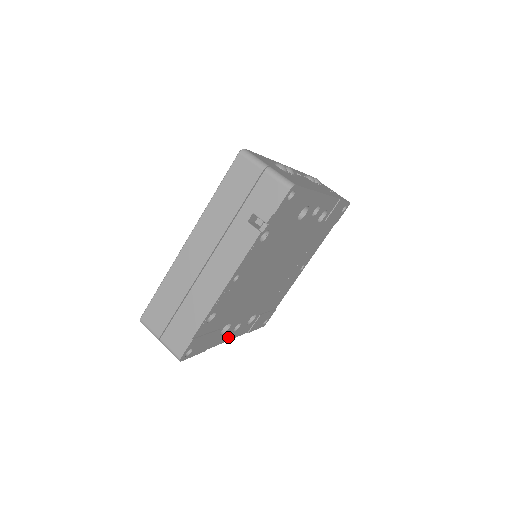
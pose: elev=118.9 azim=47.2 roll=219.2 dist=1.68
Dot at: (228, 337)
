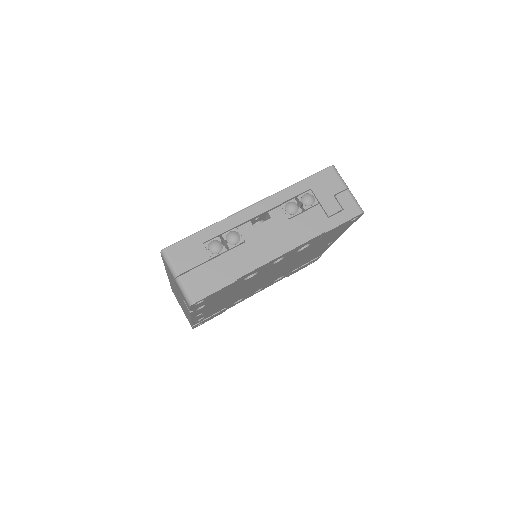
Dot at: (253, 294)
